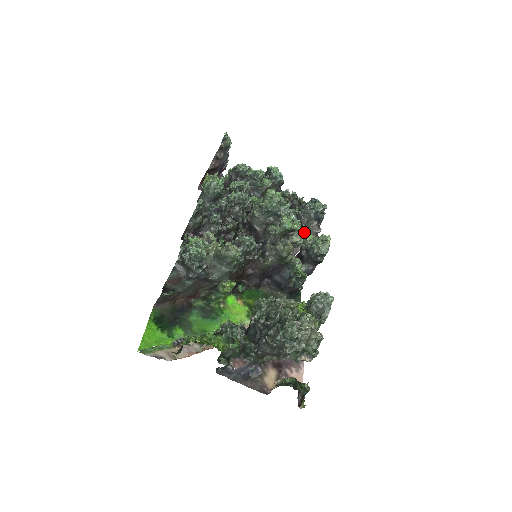
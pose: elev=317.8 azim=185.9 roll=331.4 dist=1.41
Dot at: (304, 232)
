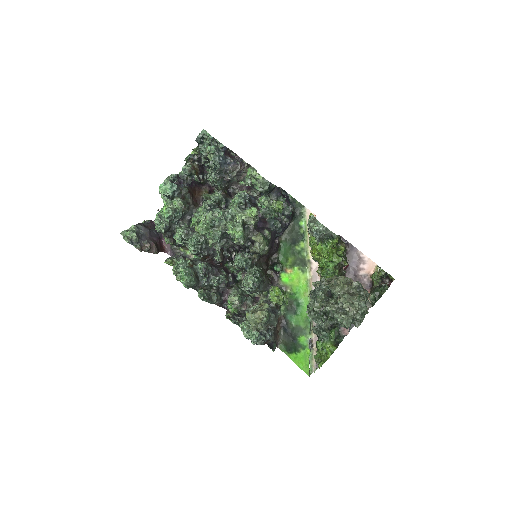
Dot at: (246, 211)
